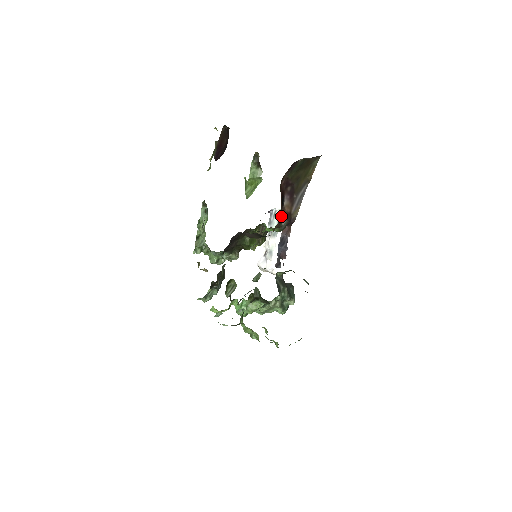
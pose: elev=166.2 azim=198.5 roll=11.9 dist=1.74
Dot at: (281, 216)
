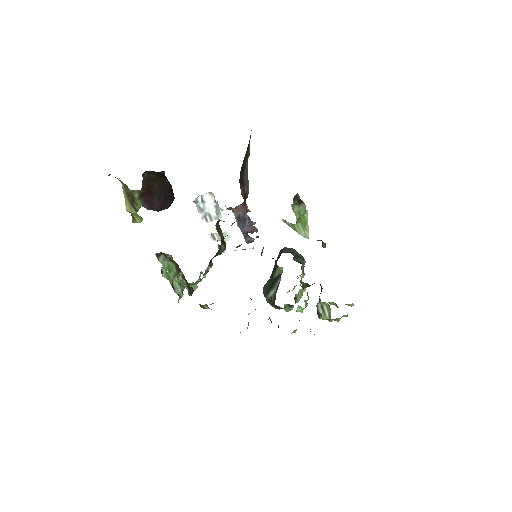
Dot at: occluded
